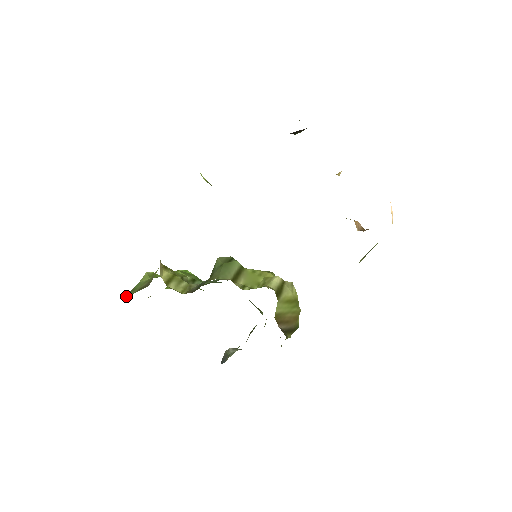
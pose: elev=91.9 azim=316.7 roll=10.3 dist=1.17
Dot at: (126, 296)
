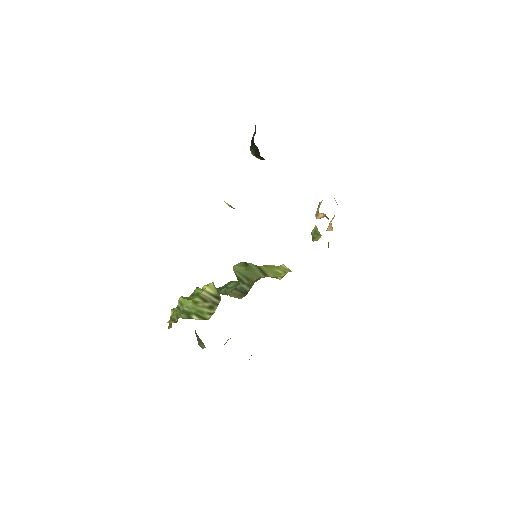
Dot at: (203, 318)
